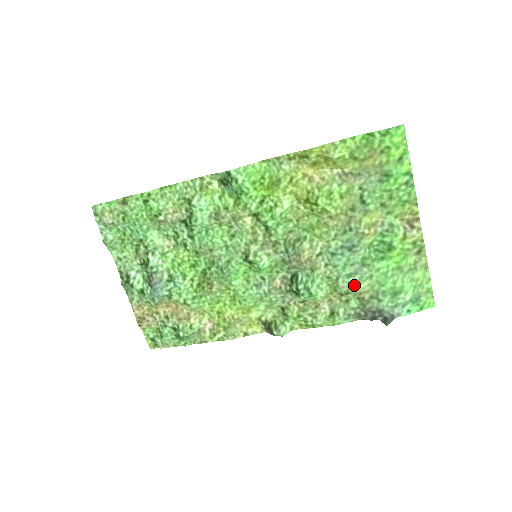
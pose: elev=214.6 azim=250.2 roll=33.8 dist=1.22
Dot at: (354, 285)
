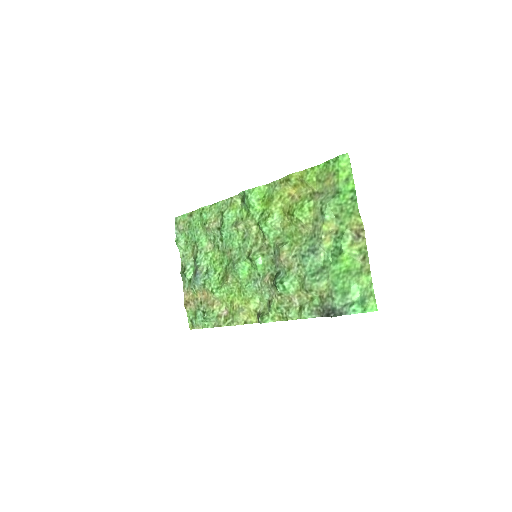
Dot at: (315, 283)
